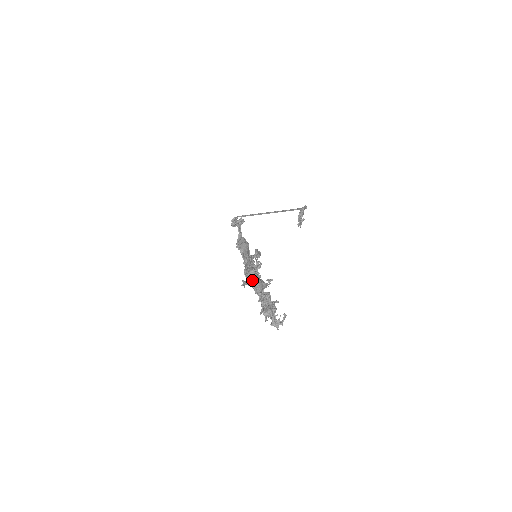
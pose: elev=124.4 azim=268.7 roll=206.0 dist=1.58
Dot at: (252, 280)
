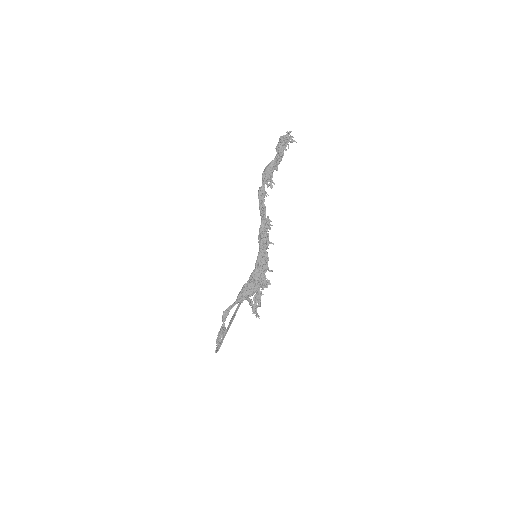
Dot at: (263, 172)
